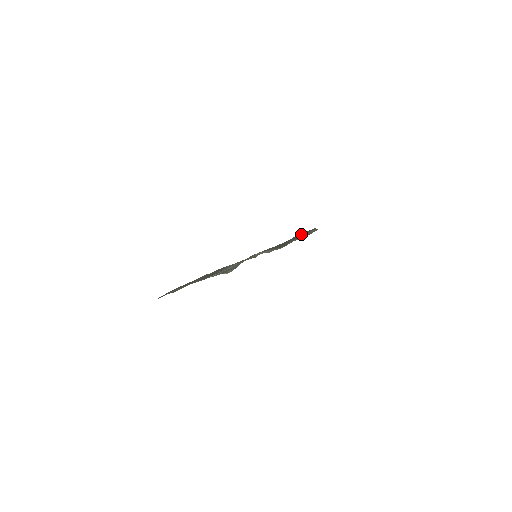
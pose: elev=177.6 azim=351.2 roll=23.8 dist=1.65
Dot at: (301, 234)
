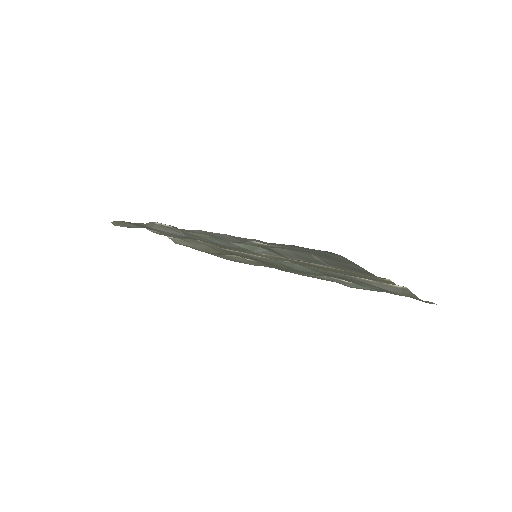
Dot at: occluded
